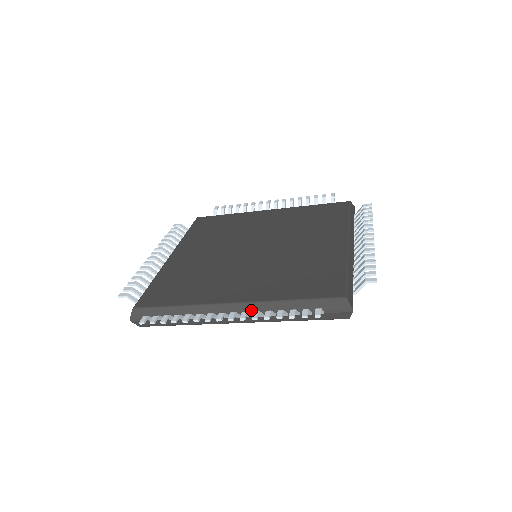
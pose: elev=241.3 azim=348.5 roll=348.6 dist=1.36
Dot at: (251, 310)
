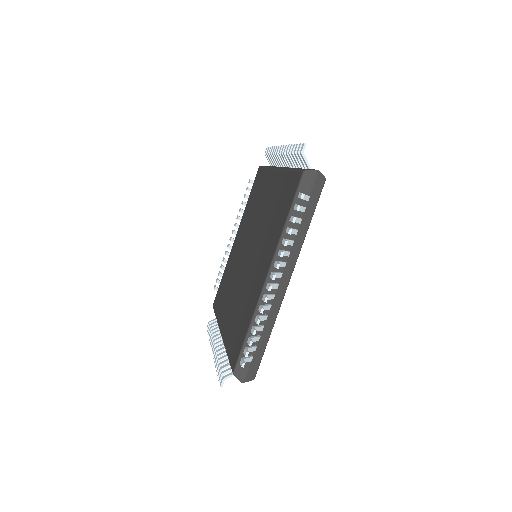
Dot at: occluded
